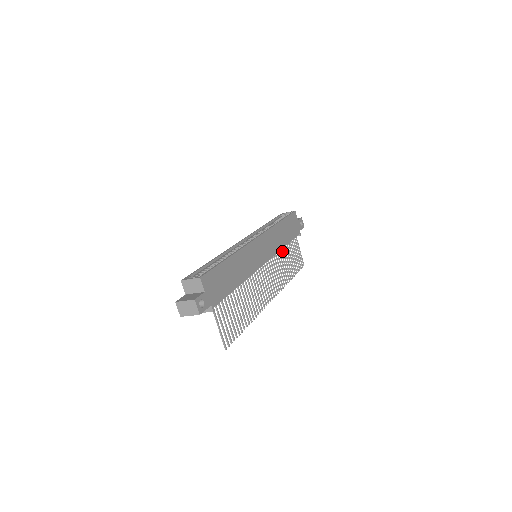
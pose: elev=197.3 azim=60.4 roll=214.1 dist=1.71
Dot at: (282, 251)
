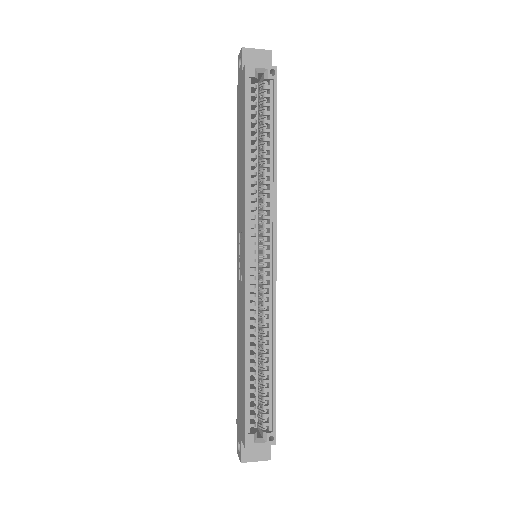
Dot at: occluded
